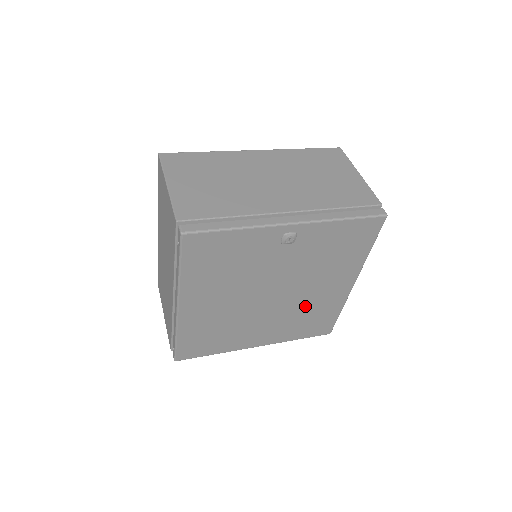
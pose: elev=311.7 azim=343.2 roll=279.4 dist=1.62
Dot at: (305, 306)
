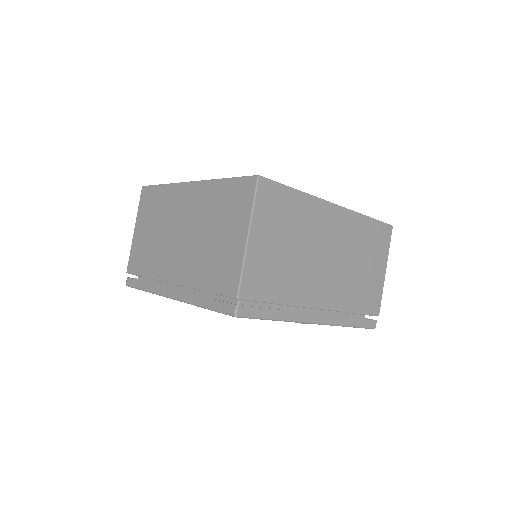
Dot at: occluded
